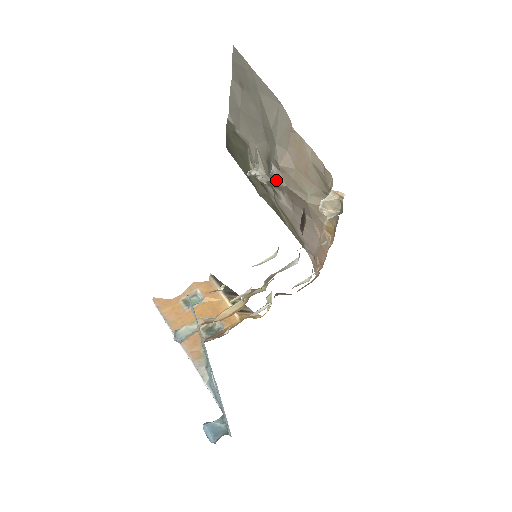
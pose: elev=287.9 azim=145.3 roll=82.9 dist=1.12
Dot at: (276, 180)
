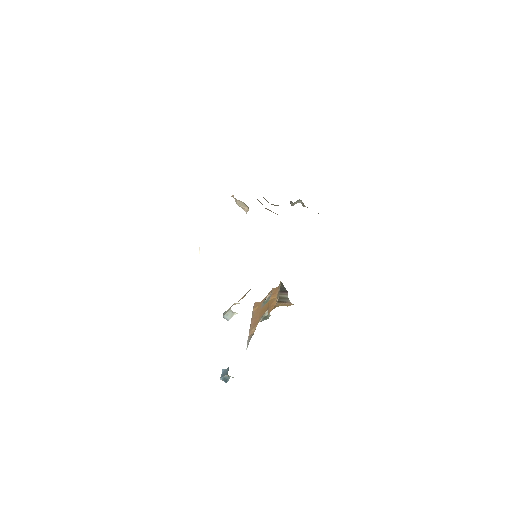
Dot at: (268, 202)
